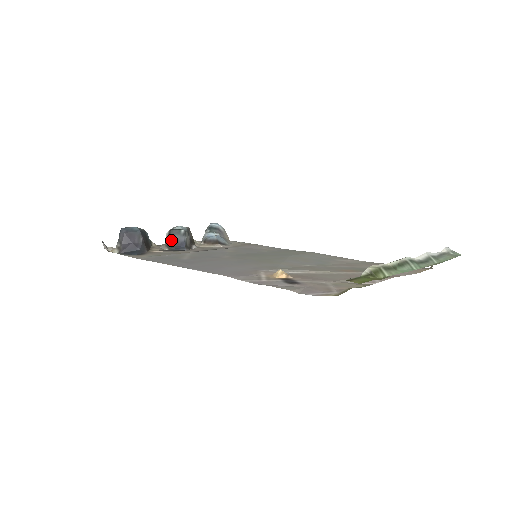
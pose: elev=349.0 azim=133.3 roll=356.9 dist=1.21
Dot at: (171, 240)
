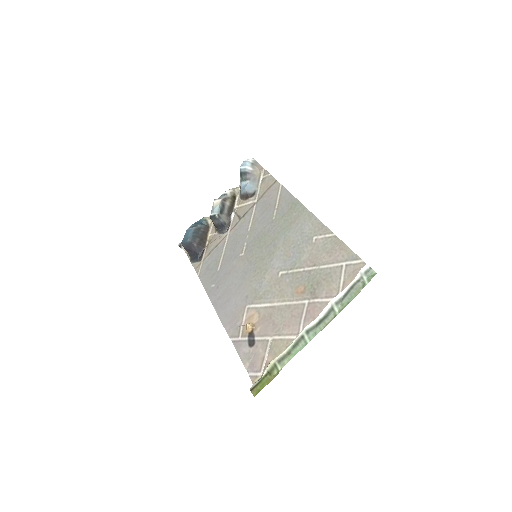
Dot at: (215, 224)
